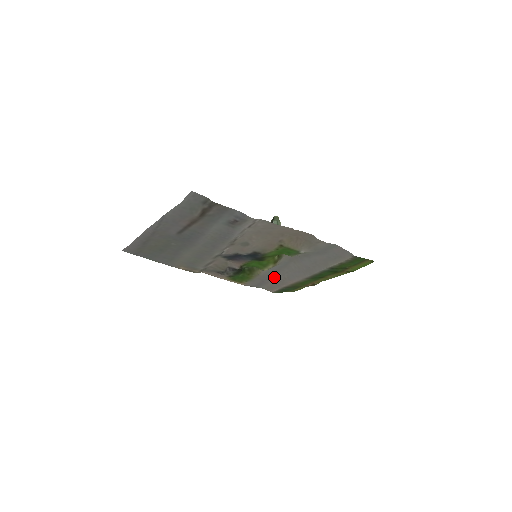
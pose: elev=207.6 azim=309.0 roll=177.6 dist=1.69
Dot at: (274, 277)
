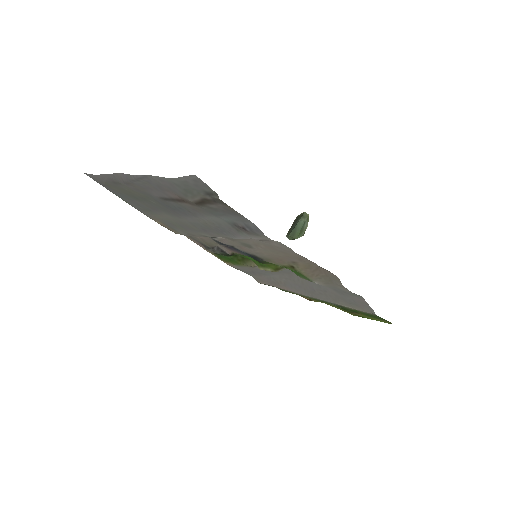
Dot at: (269, 274)
